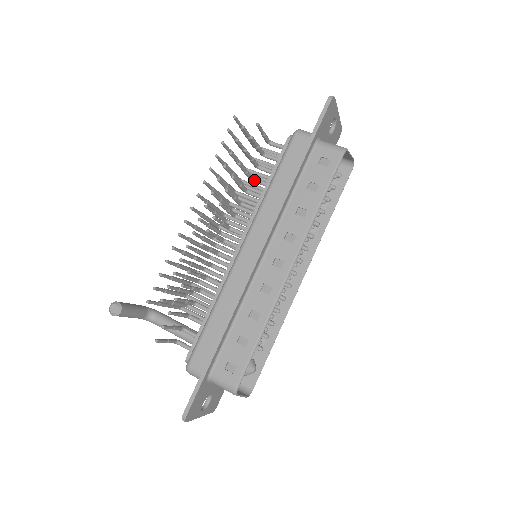
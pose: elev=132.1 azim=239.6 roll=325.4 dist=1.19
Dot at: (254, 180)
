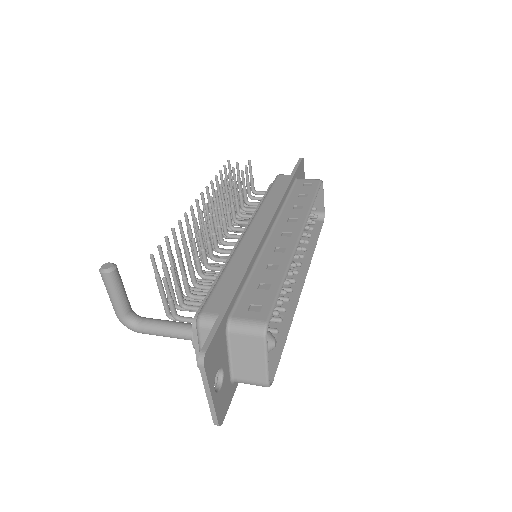
Dot at: (245, 208)
